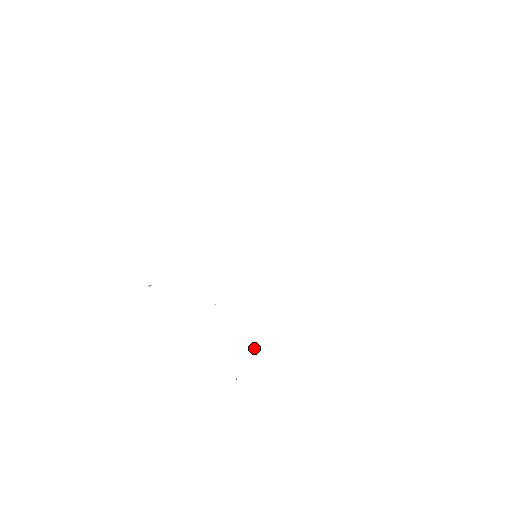
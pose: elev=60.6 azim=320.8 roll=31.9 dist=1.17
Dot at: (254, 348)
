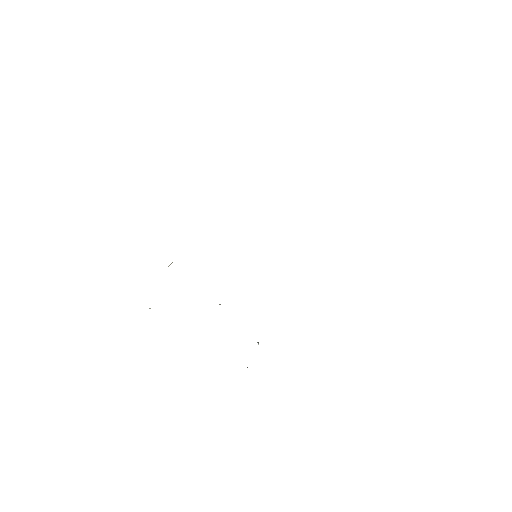
Dot at: (258, 343)
